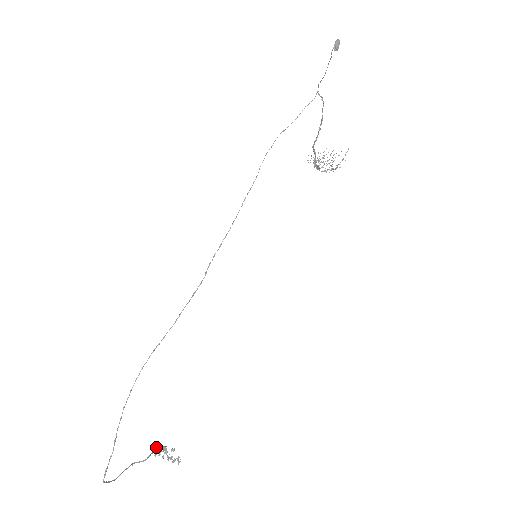
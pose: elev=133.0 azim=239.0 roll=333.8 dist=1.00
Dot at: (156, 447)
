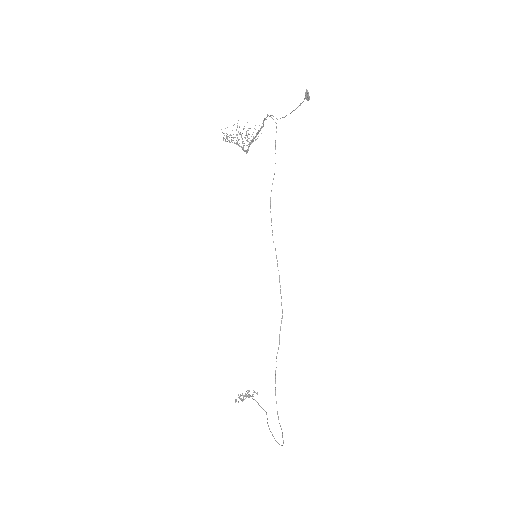
Dot at: occluded
